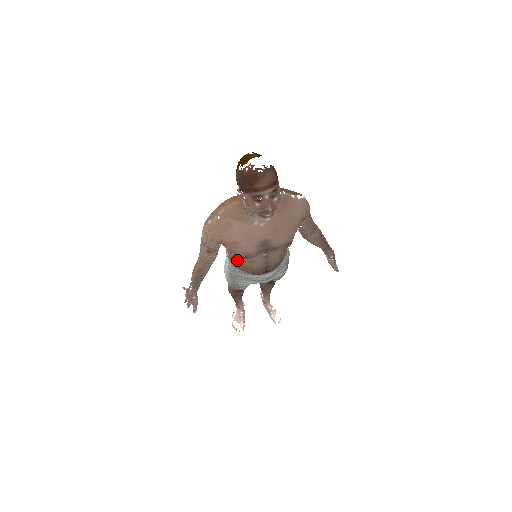
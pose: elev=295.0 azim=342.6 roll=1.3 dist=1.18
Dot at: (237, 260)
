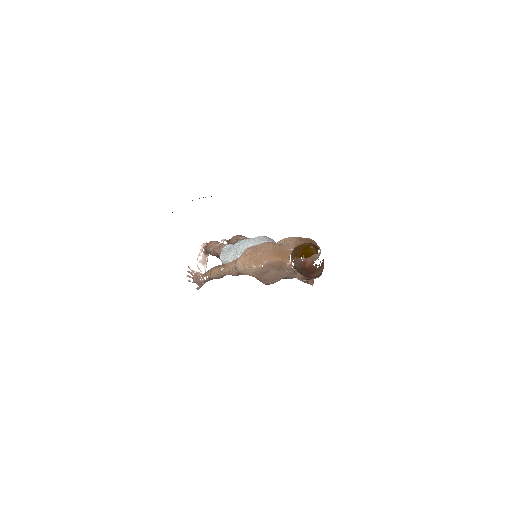
Dot at: occluded
